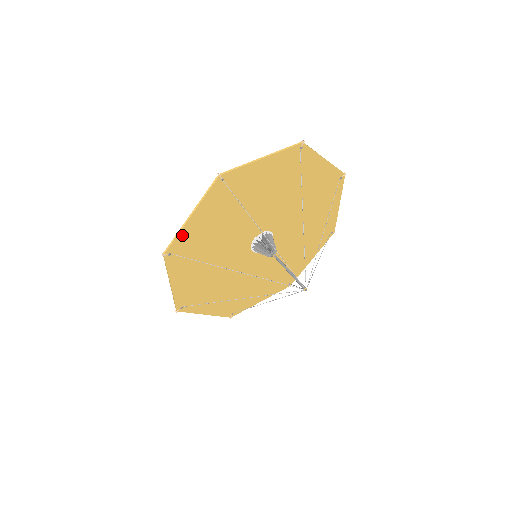
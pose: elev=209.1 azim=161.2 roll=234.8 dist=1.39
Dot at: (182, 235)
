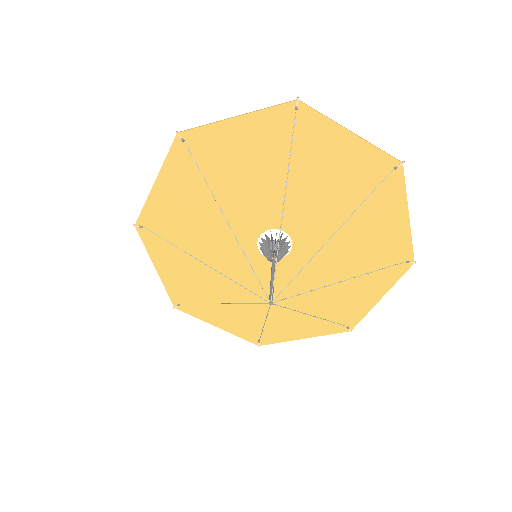
Dot at: (211, 131)
